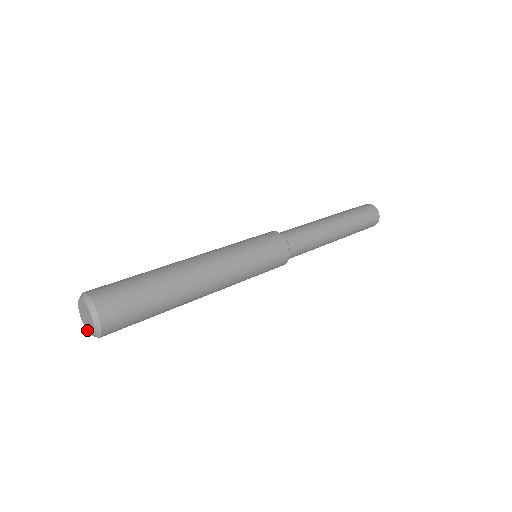
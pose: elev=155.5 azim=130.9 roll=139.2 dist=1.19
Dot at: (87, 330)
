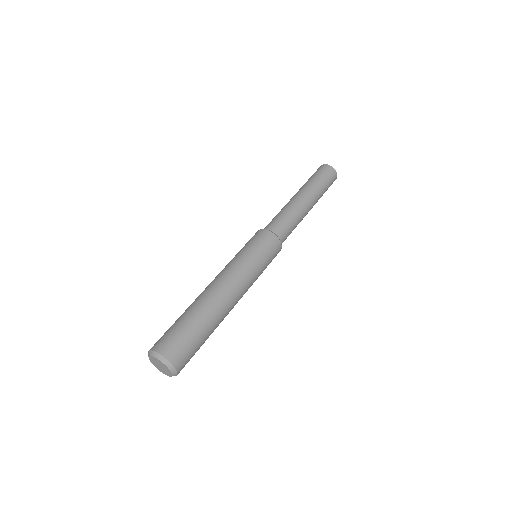
Dot at: occluded
